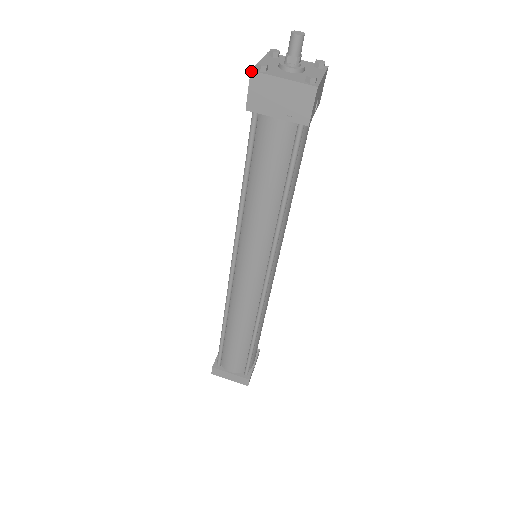
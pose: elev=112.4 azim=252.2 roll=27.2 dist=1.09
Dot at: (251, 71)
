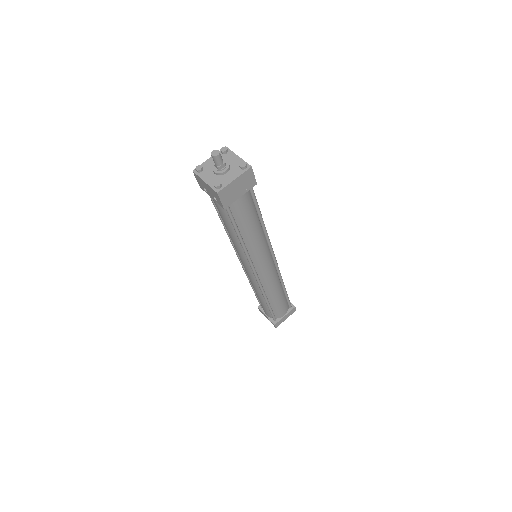
Dot at: (217, 193)
